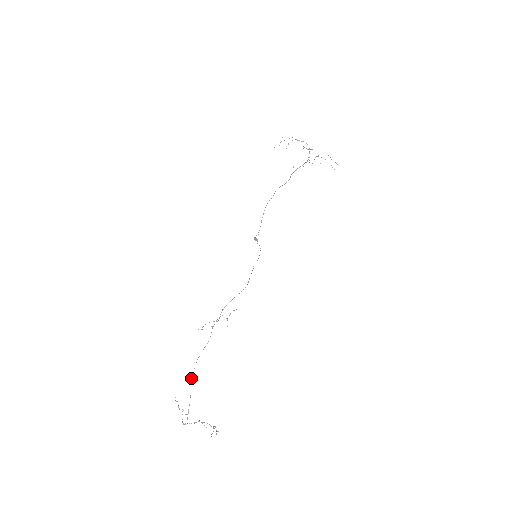
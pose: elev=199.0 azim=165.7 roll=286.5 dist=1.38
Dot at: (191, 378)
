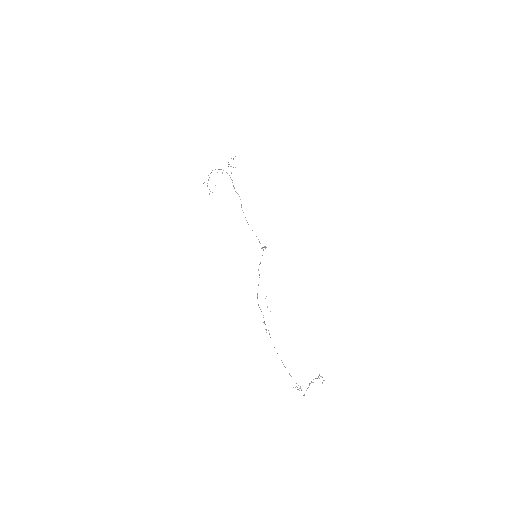
Dot at: occluded
